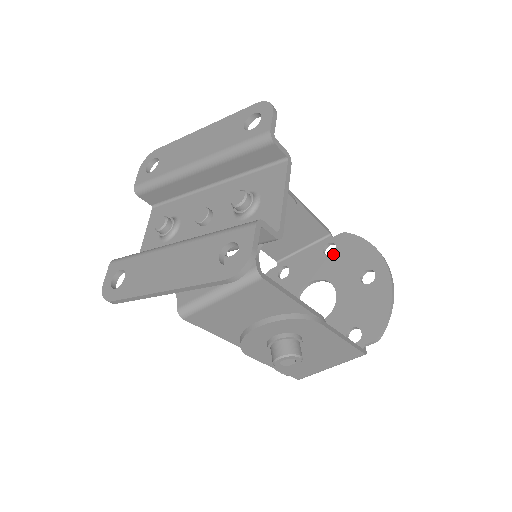
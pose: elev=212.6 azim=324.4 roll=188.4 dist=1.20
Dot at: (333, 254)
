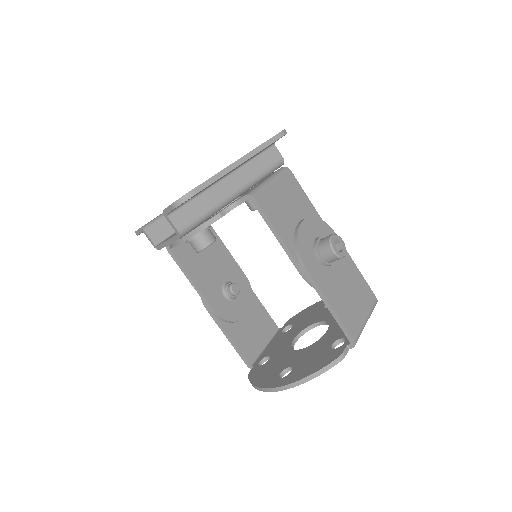
Dot at: (293, 326)
